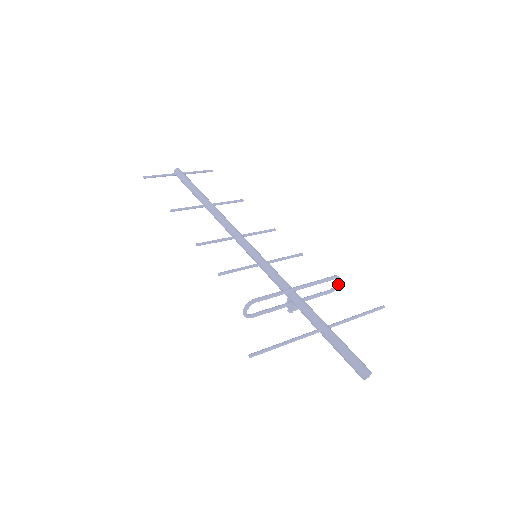
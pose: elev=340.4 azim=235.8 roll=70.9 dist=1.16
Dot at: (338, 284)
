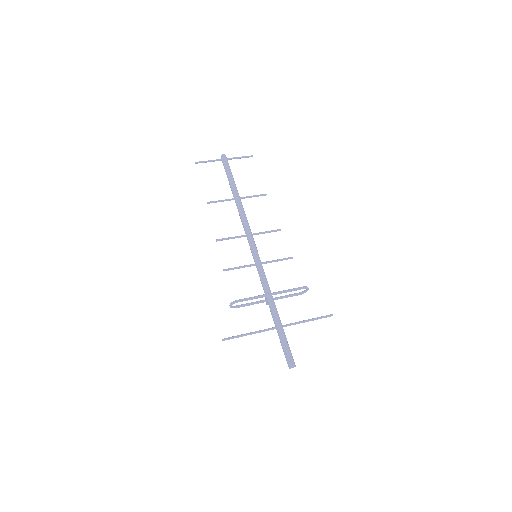
Dot at: occluded
